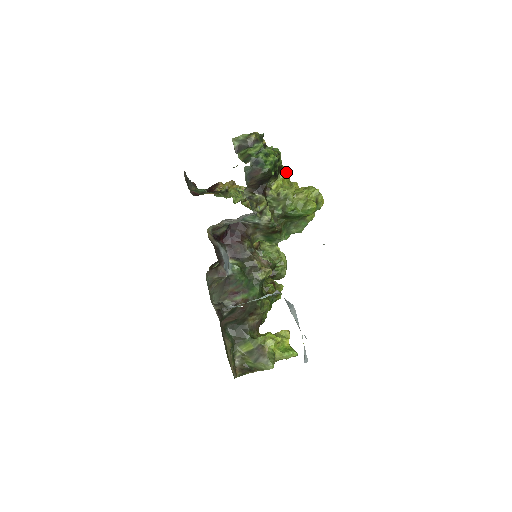
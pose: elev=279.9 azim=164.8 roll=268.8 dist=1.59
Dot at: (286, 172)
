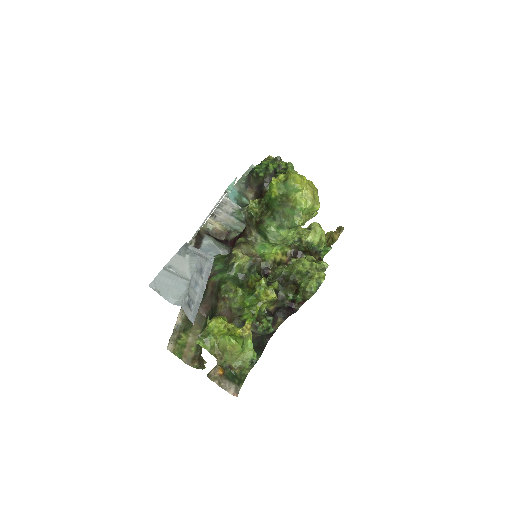
Dot at: occluded
